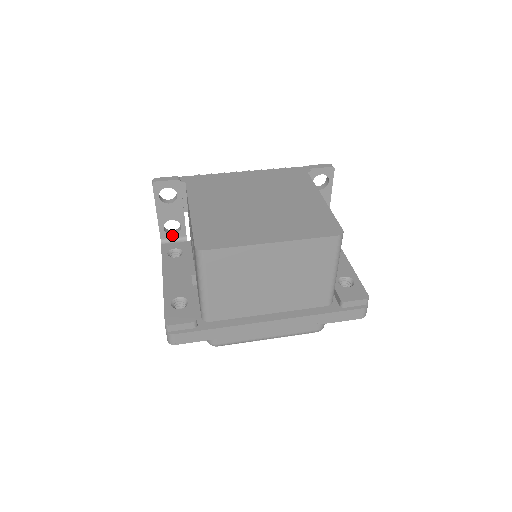
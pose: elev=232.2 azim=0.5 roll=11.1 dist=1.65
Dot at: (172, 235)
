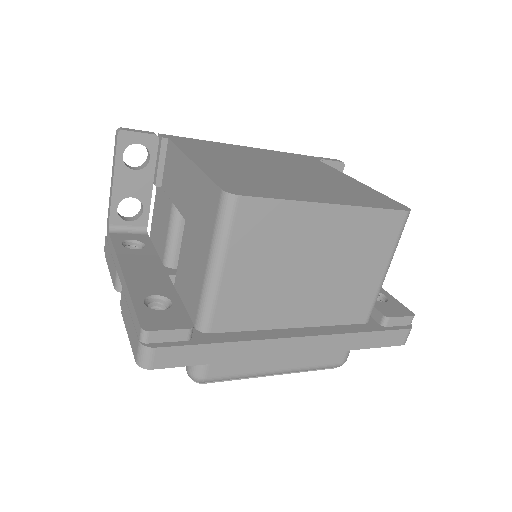
Dot at: (127, 222)
